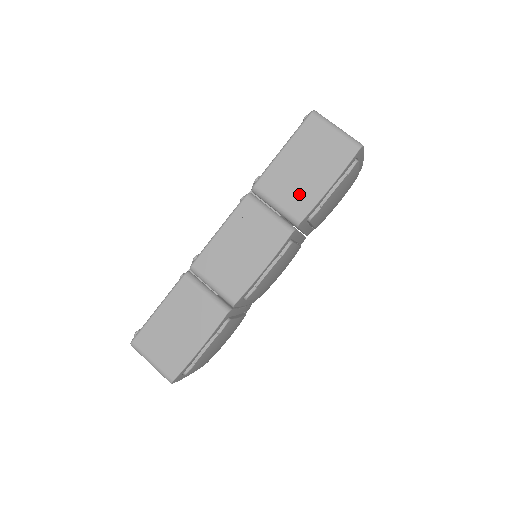
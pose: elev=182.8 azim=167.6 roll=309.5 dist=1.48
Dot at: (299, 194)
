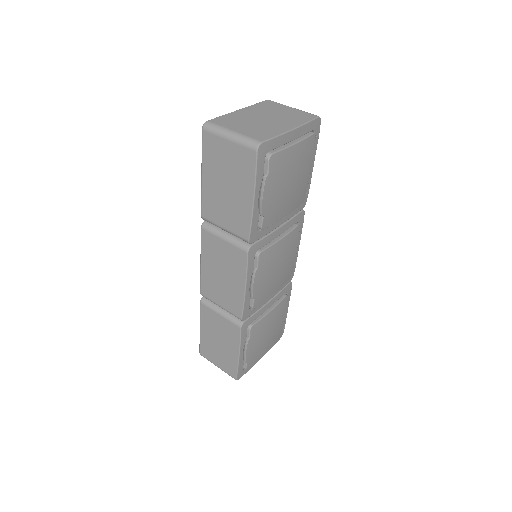
Dot at: (234, 215)
